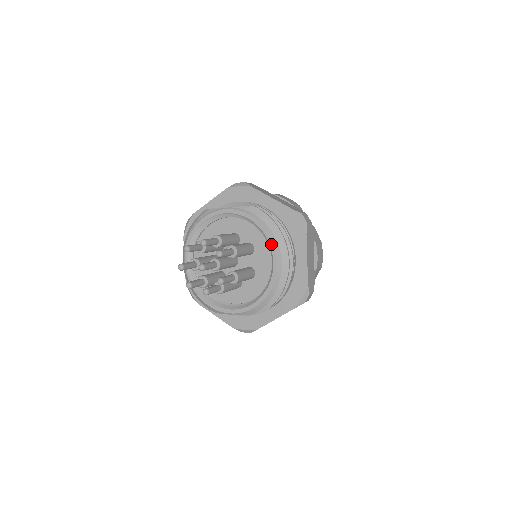
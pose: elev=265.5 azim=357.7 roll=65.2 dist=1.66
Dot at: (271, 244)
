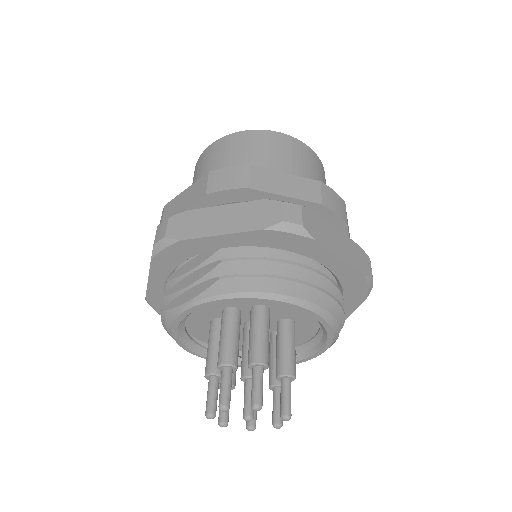
Dot at: (289, 306)
